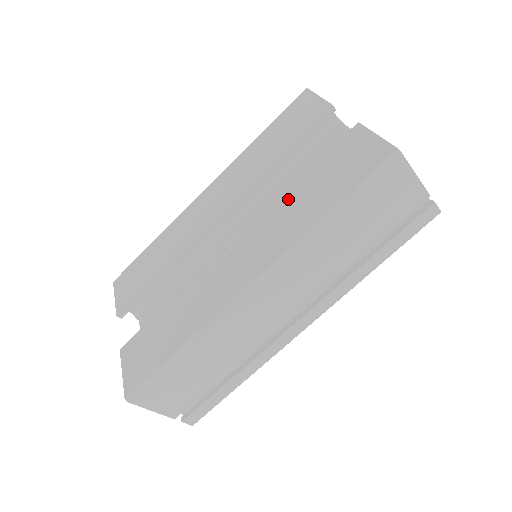
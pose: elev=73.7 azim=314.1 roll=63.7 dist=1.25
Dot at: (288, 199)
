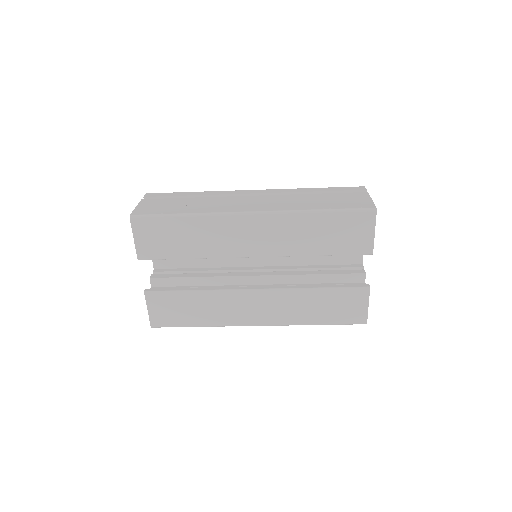
Dot at: (305, 296)
